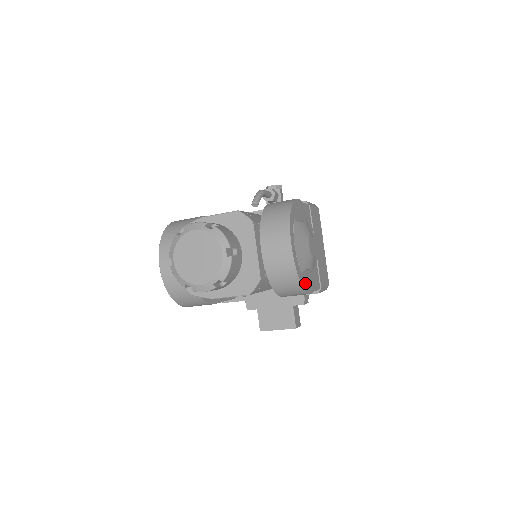
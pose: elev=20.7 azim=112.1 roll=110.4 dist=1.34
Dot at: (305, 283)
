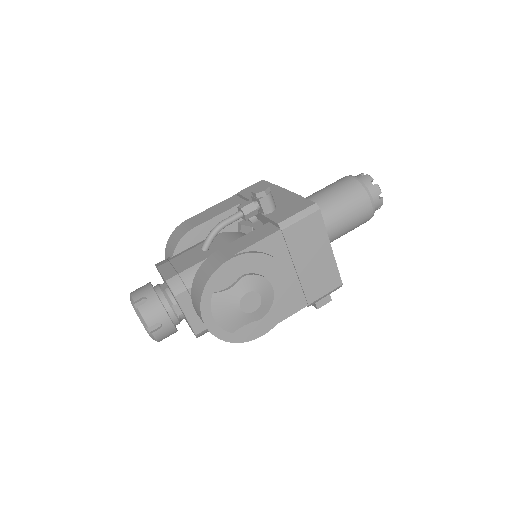
Dot at: (245, 335)
